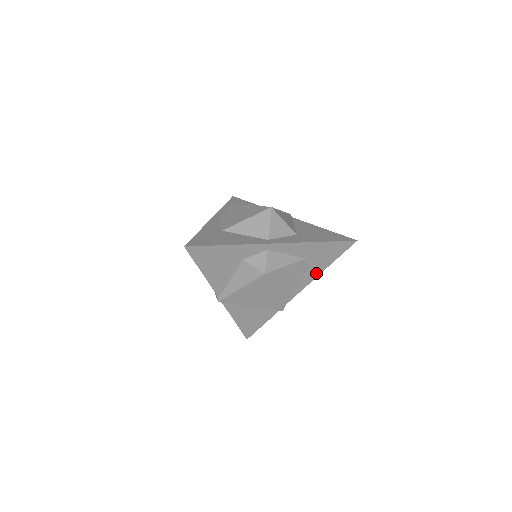
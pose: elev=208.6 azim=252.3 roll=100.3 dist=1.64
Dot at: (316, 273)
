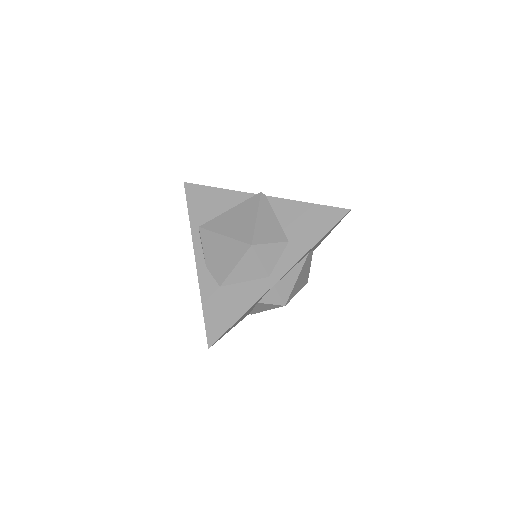
Dot at: occluded
